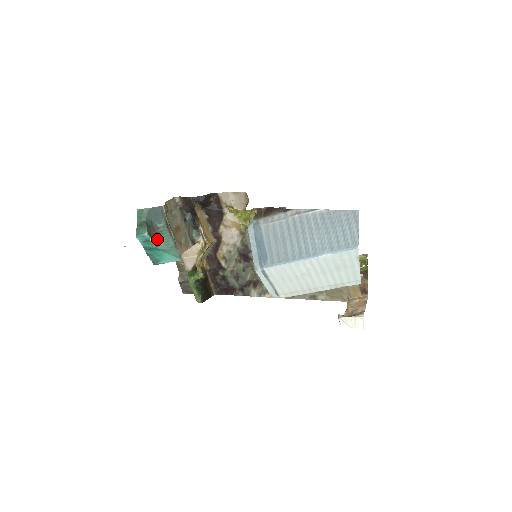
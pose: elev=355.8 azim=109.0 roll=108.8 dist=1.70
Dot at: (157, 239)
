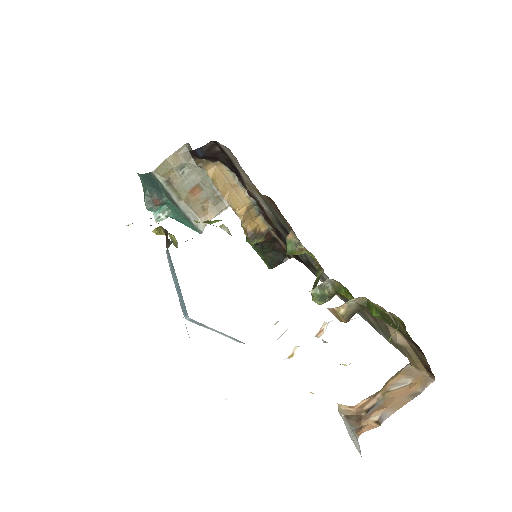
Dot at: (168, 209)
